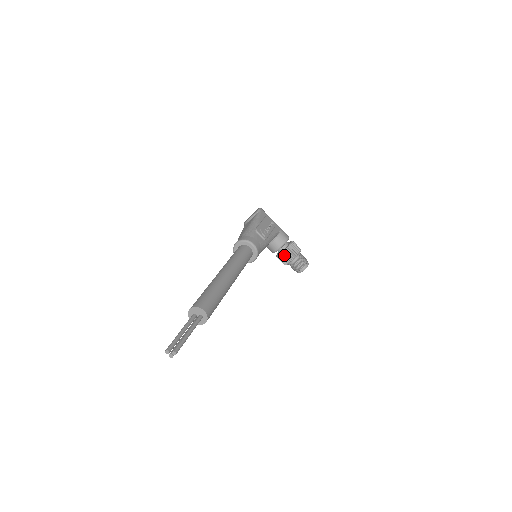
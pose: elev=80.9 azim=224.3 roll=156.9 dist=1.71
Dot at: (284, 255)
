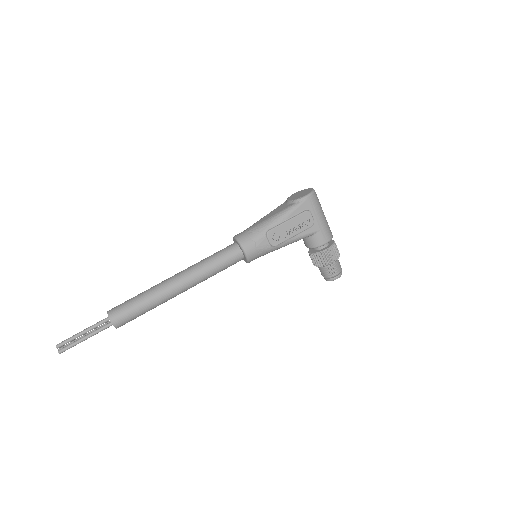
Dot at: (312, 256)
